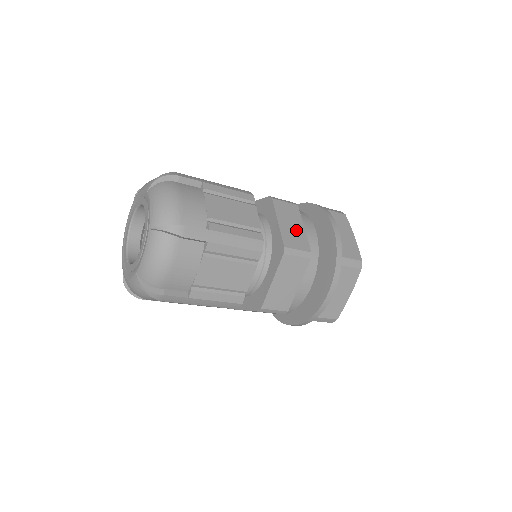
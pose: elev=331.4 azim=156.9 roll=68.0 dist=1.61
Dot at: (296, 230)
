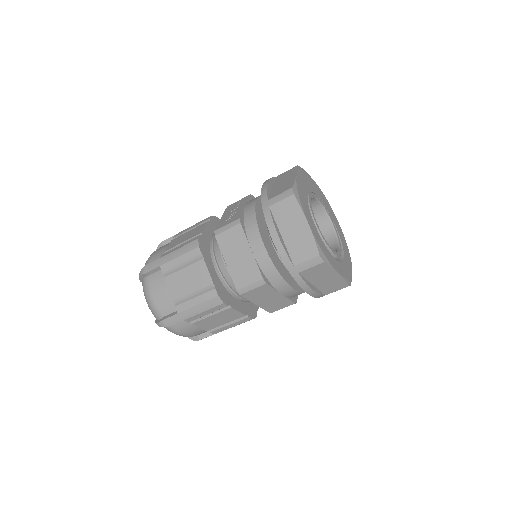
Dot at: (244, 260)
